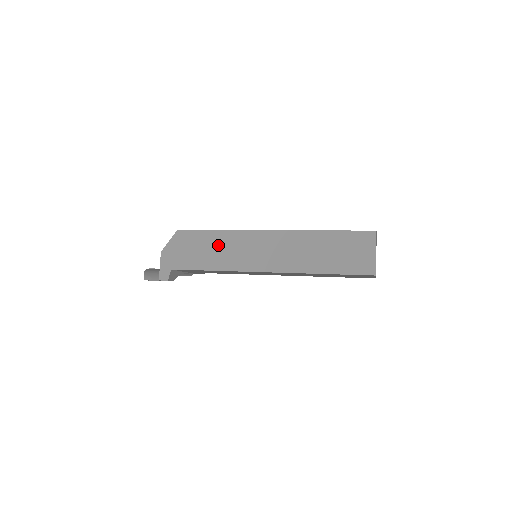
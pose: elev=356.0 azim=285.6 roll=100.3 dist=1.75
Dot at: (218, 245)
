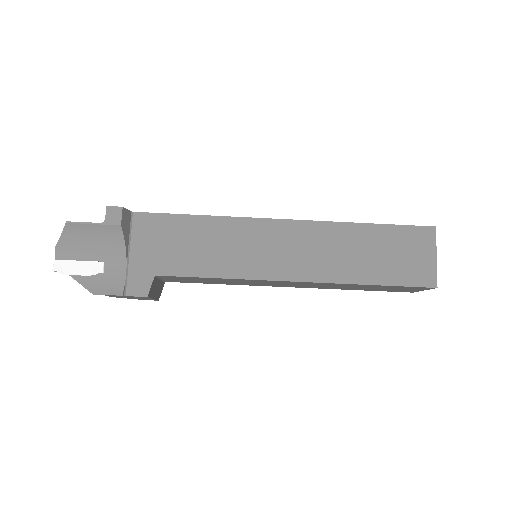
Dot at: occluded
